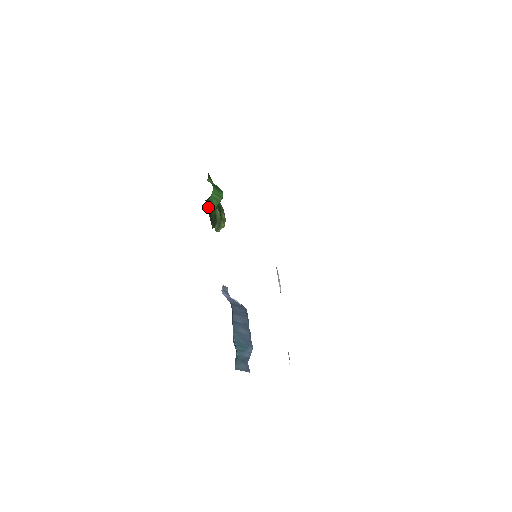
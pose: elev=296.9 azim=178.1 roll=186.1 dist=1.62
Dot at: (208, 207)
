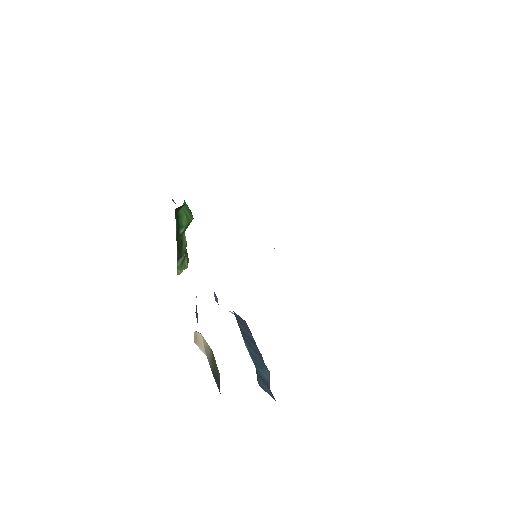
Dot at: (176, 223)
